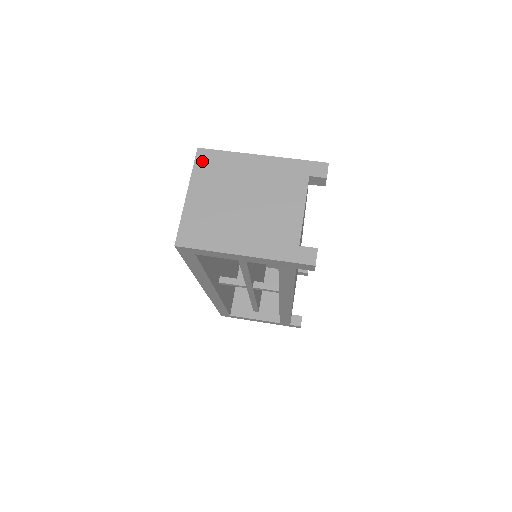
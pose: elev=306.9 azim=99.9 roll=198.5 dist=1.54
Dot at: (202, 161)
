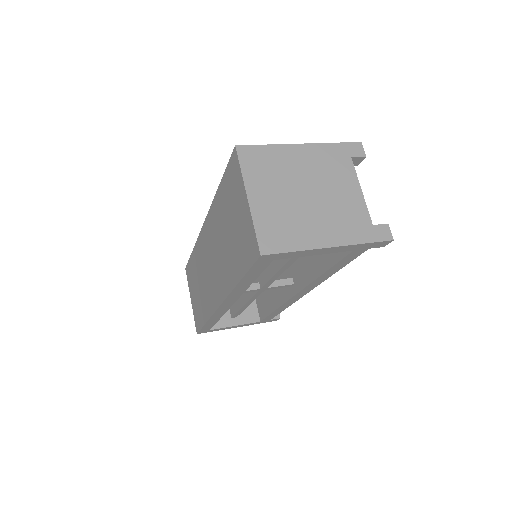
Dot at: (247, 159)
